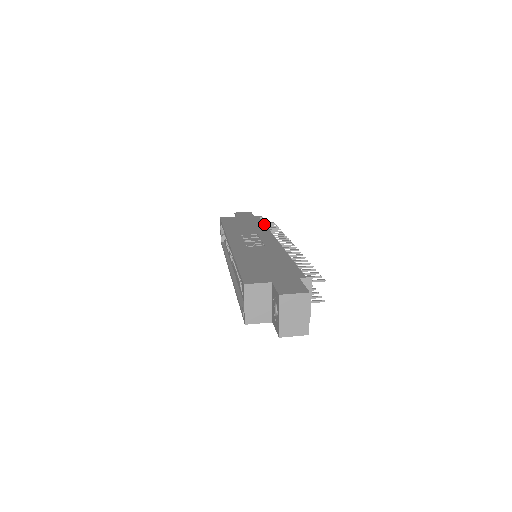
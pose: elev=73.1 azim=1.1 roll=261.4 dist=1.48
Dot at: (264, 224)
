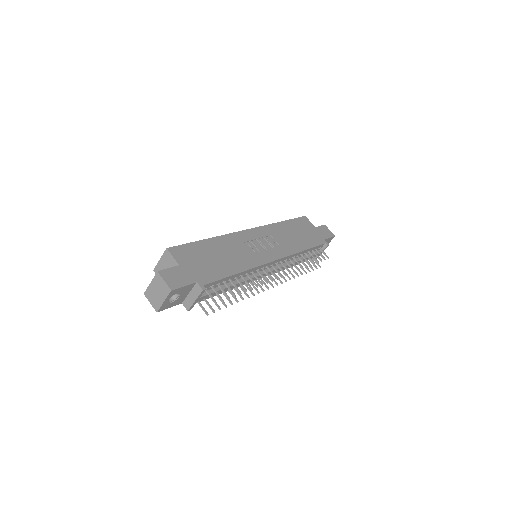
Dot at: (307, 248)
